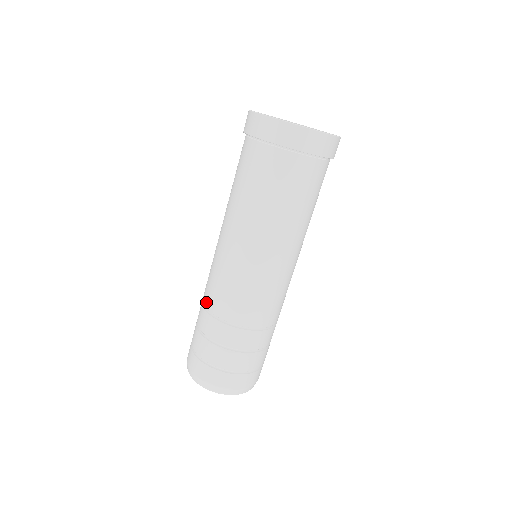
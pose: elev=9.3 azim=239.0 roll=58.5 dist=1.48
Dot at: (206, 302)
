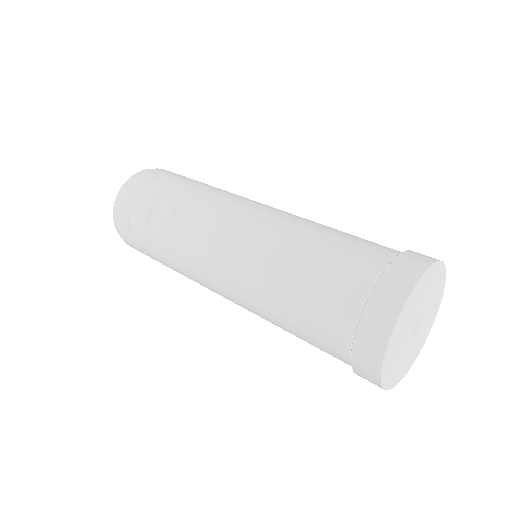
Dot at: (173, 260)
